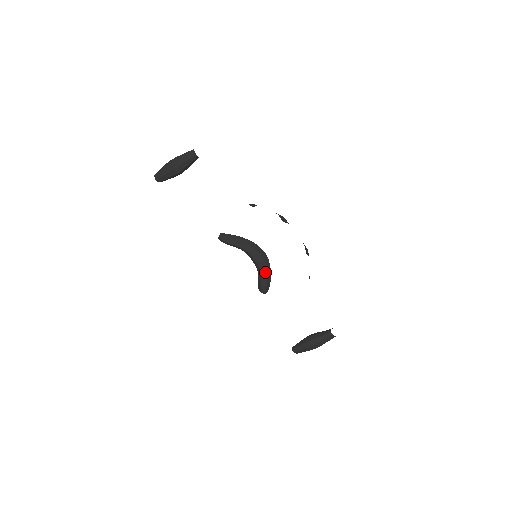
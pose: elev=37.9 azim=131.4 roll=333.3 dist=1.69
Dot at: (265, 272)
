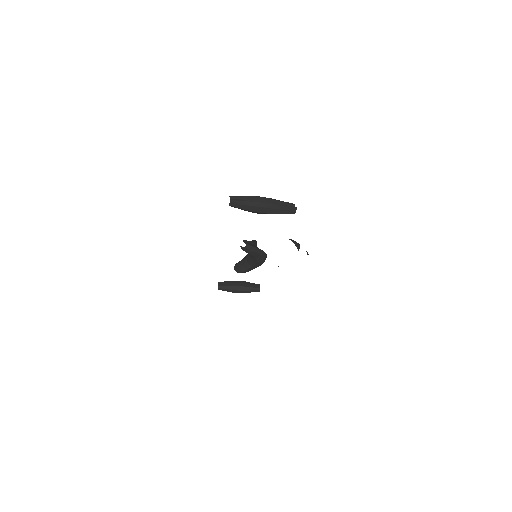
Dot at: (255, 267)
